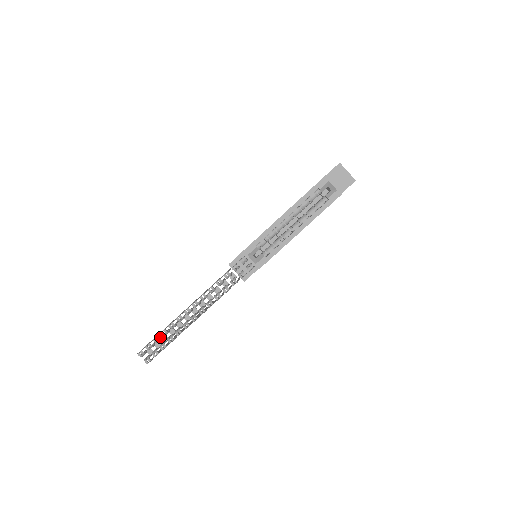
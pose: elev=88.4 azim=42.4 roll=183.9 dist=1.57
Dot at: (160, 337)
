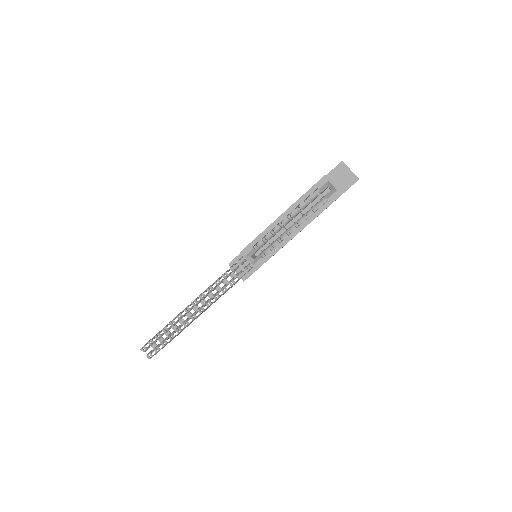
Dot at: (162, 333)
